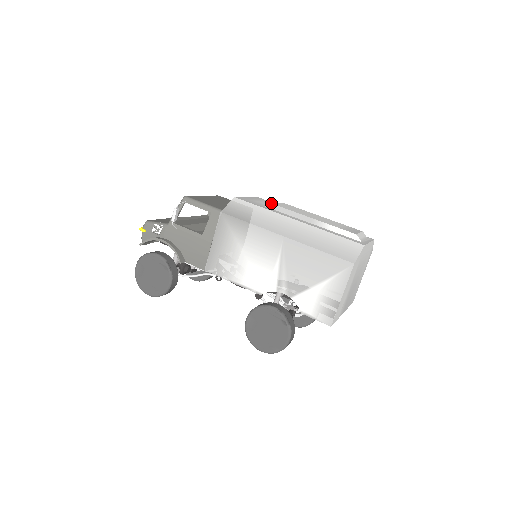
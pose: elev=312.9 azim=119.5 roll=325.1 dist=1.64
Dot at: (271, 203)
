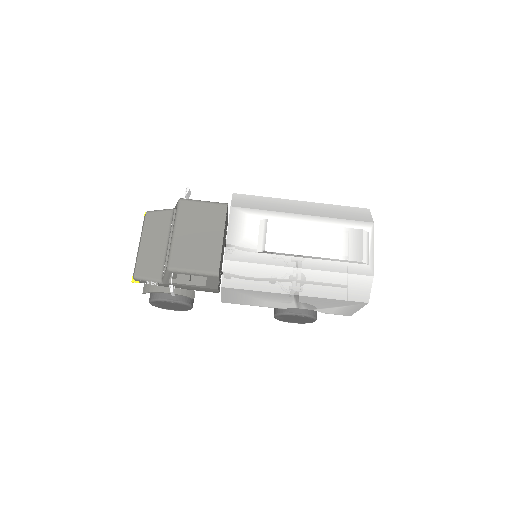
Dot at: (264, 251)
